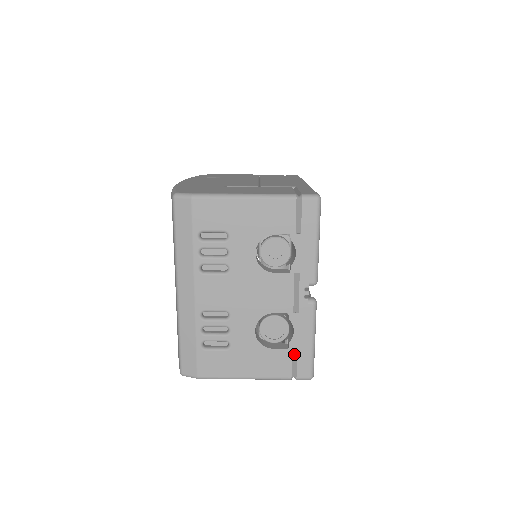
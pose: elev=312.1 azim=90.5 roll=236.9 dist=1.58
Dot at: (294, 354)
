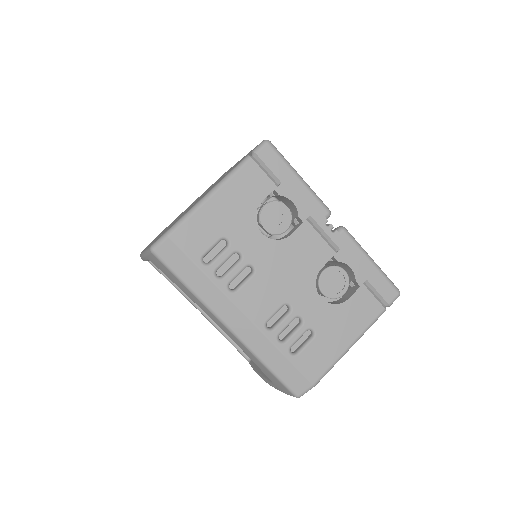
Dot at: (368, 287)
